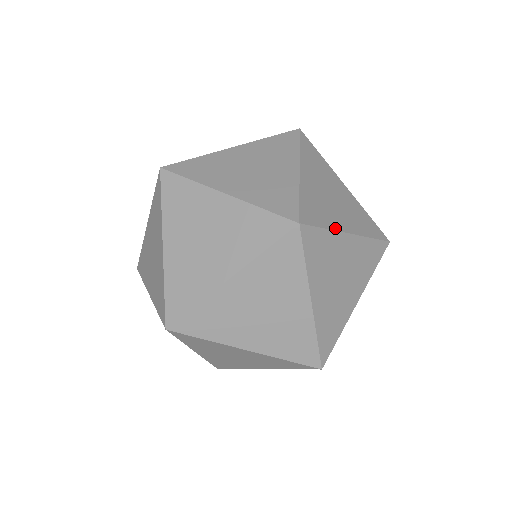
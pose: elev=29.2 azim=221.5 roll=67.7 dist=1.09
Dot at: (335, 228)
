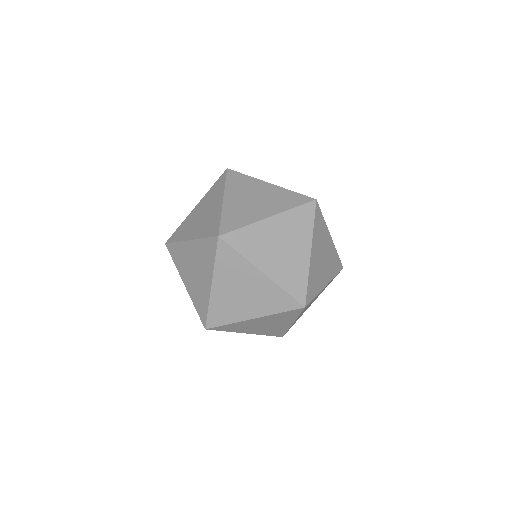
Dot at: (253, 221)
